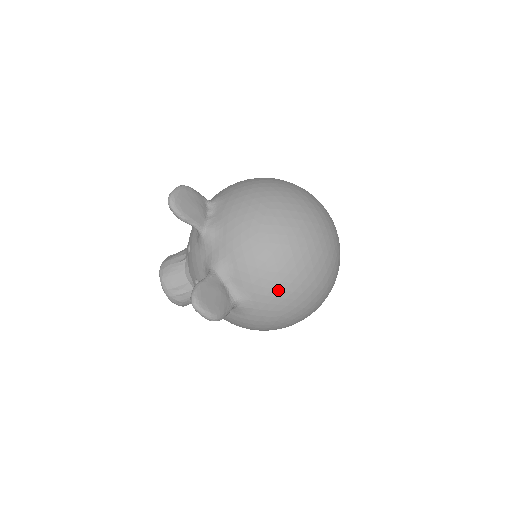
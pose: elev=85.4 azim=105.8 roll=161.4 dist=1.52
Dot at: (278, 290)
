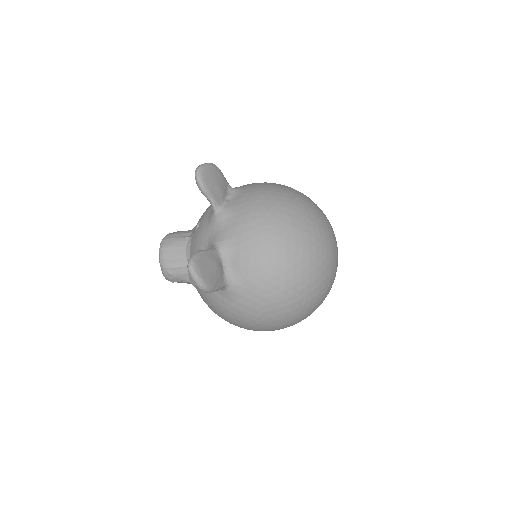
Dot at: (271, 284)
